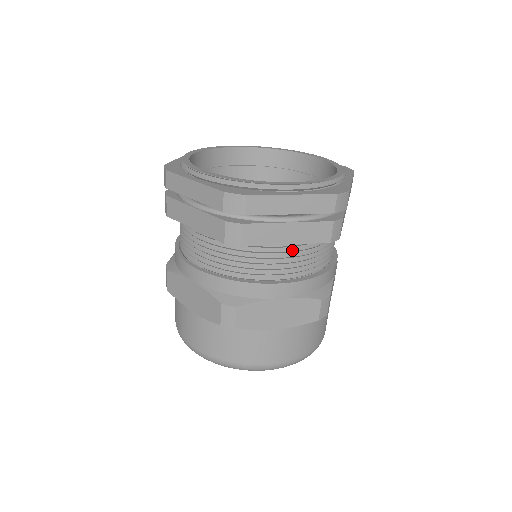
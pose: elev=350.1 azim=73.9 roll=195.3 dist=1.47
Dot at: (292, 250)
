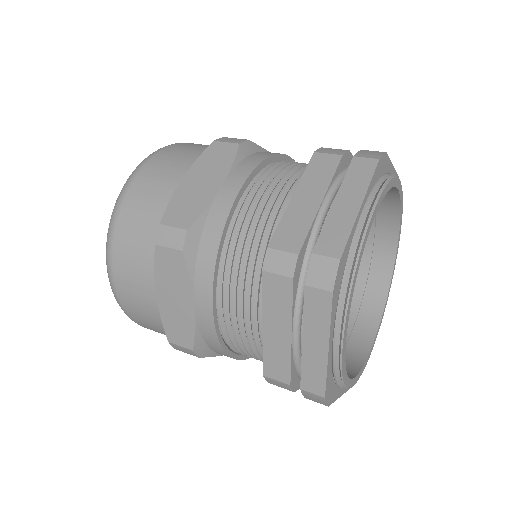
Dot at: occluded
